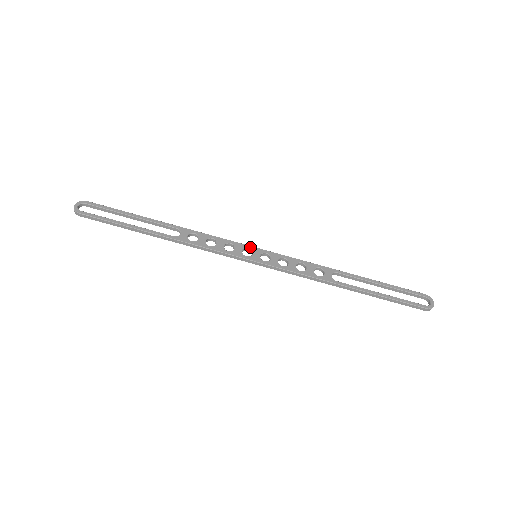
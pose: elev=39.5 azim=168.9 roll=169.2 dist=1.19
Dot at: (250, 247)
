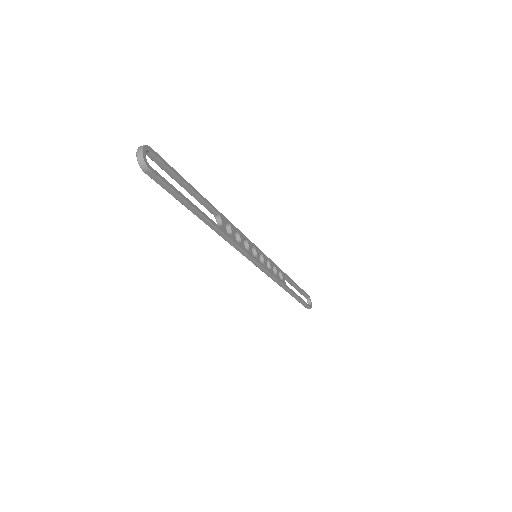
Dot at: (255, 246)
